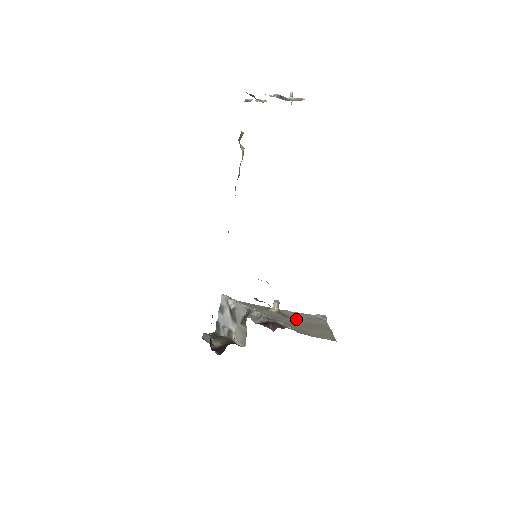
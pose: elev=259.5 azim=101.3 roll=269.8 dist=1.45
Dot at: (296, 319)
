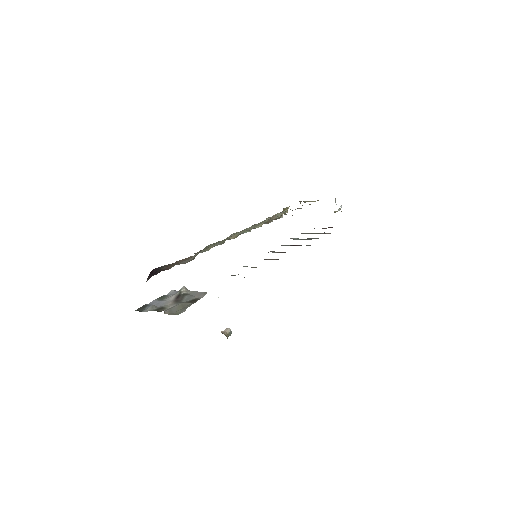
Dot at: occluded
